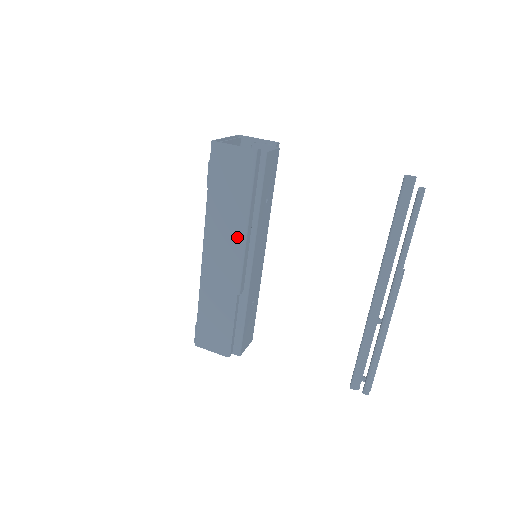
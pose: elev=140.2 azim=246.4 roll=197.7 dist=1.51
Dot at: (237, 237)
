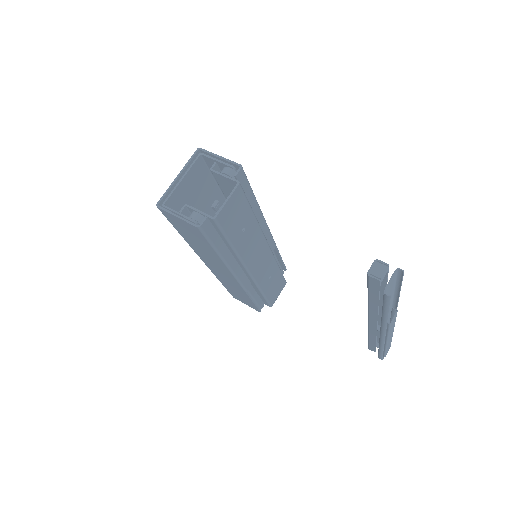
Dot at: (222, 266)
